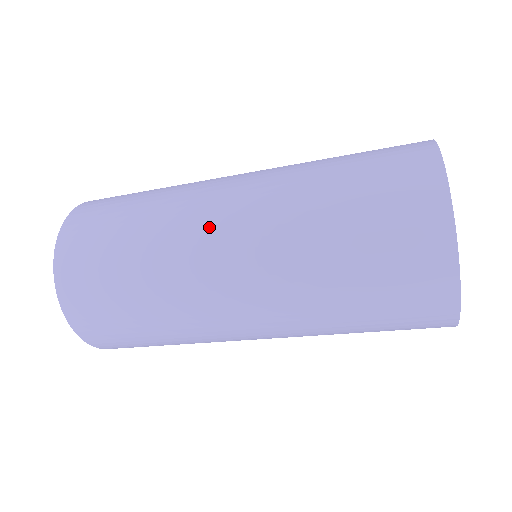
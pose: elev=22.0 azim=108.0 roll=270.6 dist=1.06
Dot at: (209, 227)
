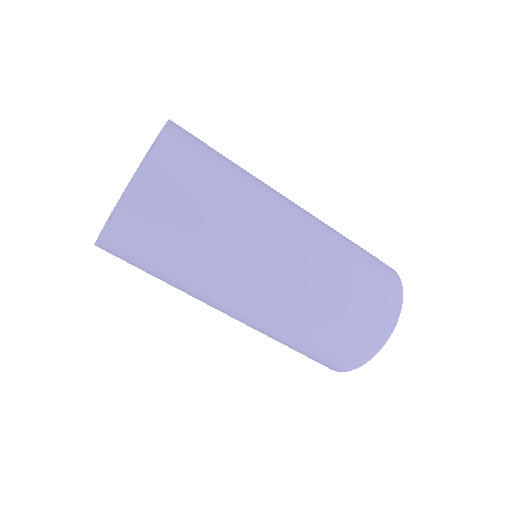
Dot at: (285, 198)
